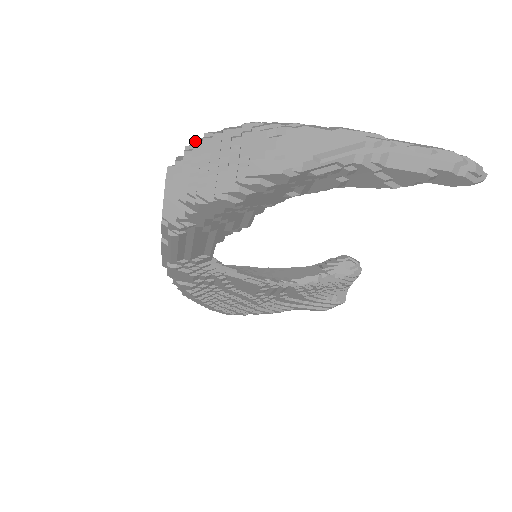
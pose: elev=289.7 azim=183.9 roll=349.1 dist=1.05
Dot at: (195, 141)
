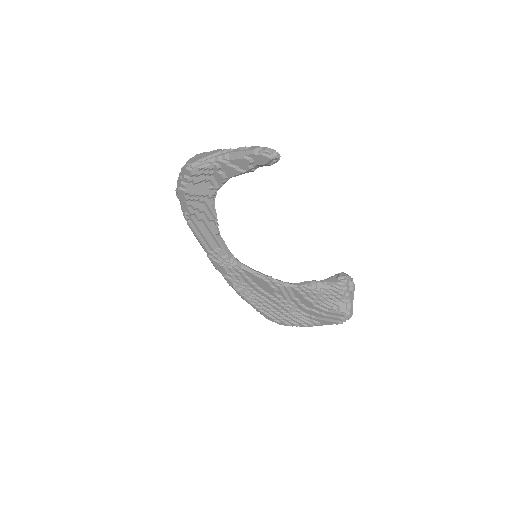
Dot at: occluded
